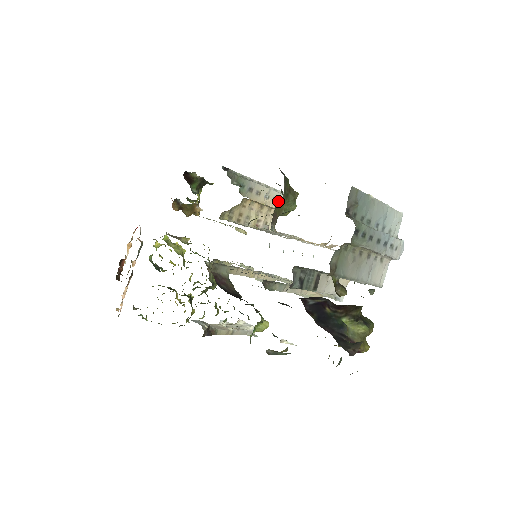
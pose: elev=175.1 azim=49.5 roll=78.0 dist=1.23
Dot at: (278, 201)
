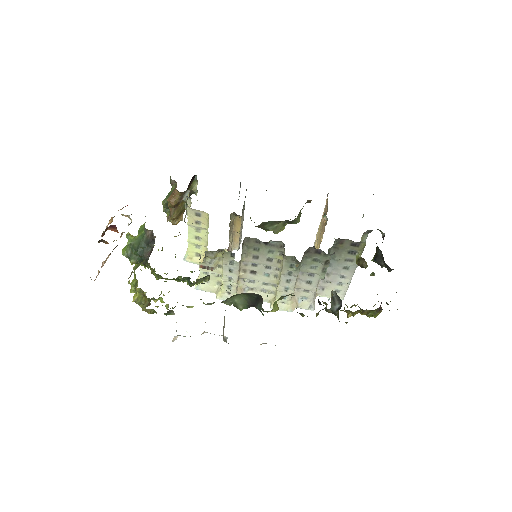
Dot at: occluded
